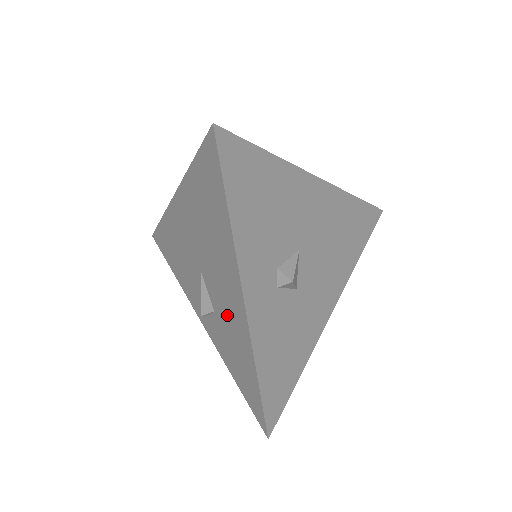
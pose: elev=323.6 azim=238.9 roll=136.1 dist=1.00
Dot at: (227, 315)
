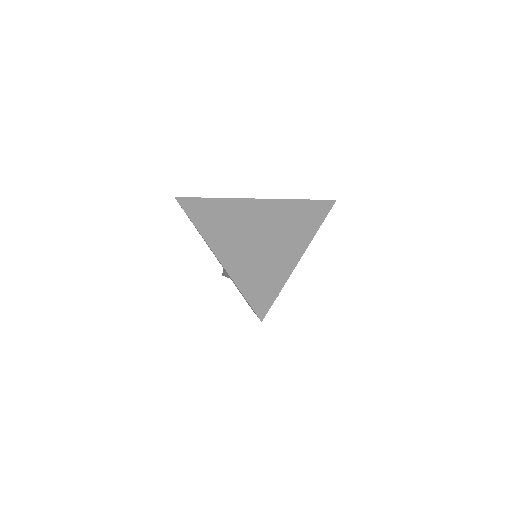
Dot at: occluded
